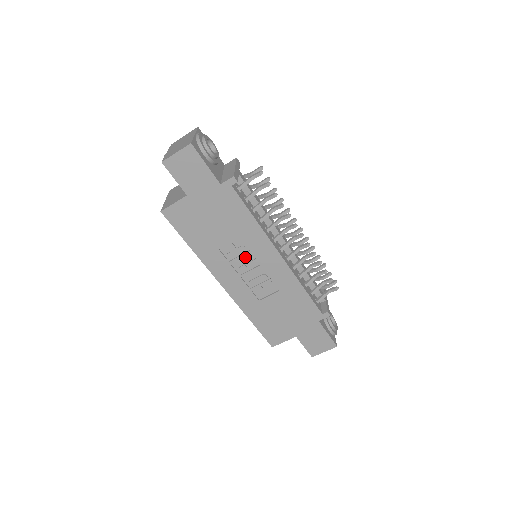
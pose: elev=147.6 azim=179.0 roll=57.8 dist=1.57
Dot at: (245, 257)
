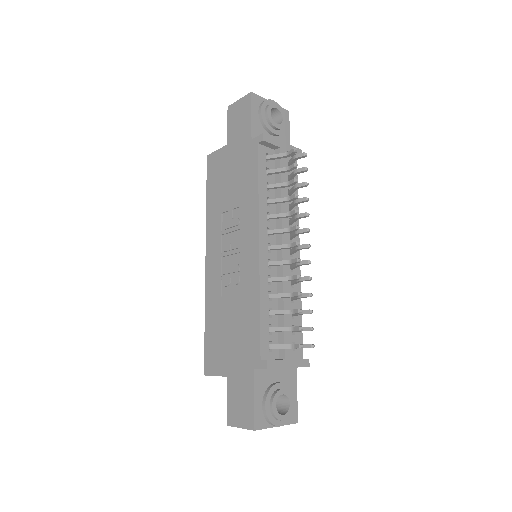
Dot at: (235, 234)
